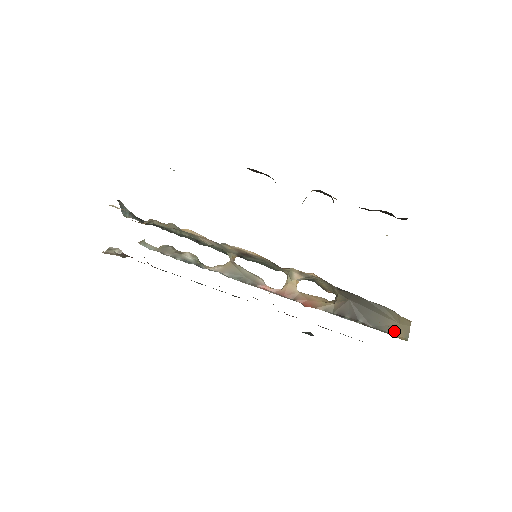
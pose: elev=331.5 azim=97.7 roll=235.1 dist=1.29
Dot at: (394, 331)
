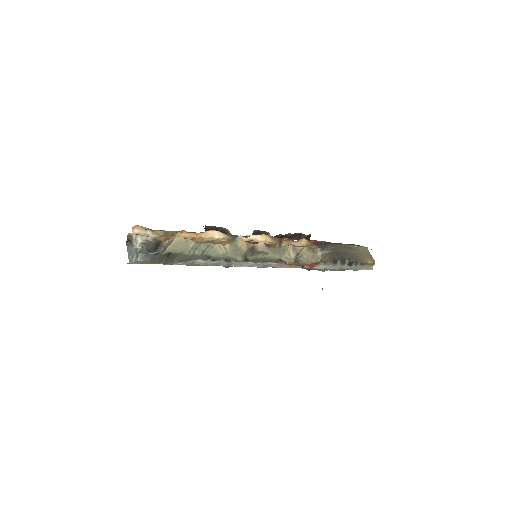
Dot at: (365, 259)
